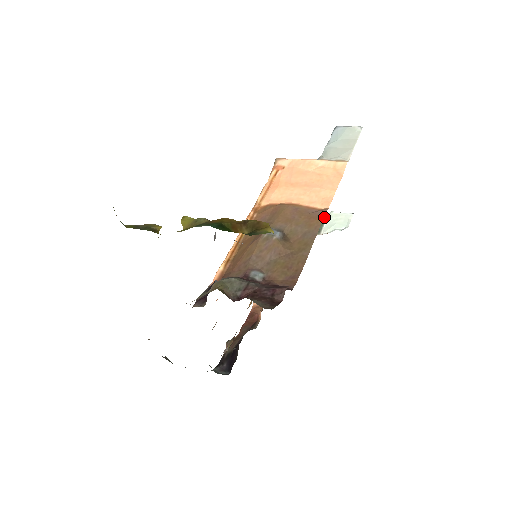
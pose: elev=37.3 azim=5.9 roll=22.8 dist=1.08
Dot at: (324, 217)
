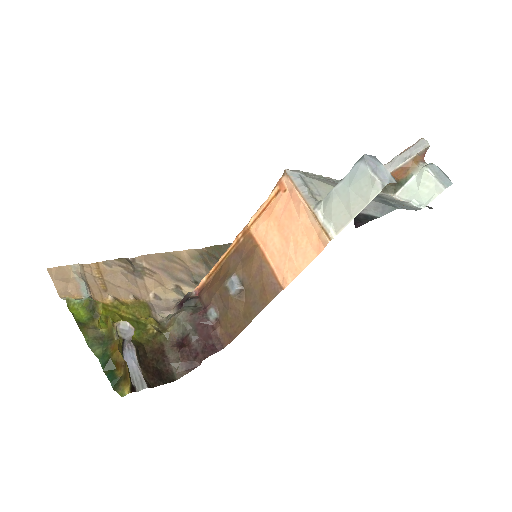
Dot at: (413, 171)
